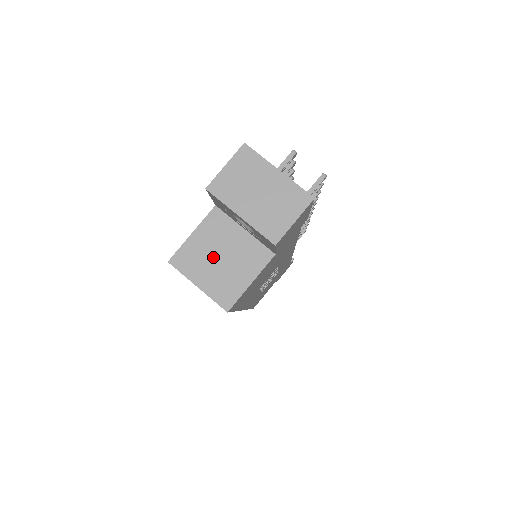
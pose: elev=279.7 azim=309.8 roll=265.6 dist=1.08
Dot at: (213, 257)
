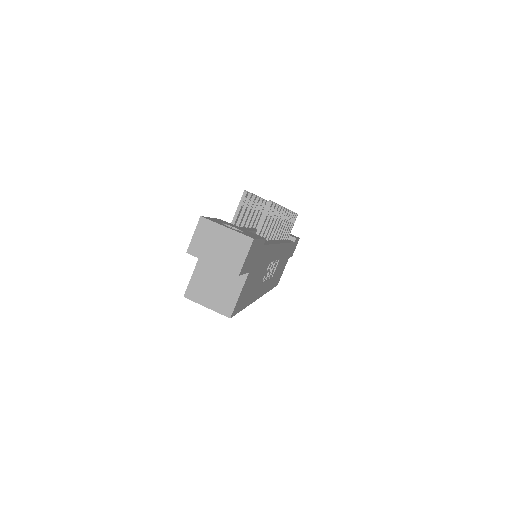
Dot at: (210, 286)
